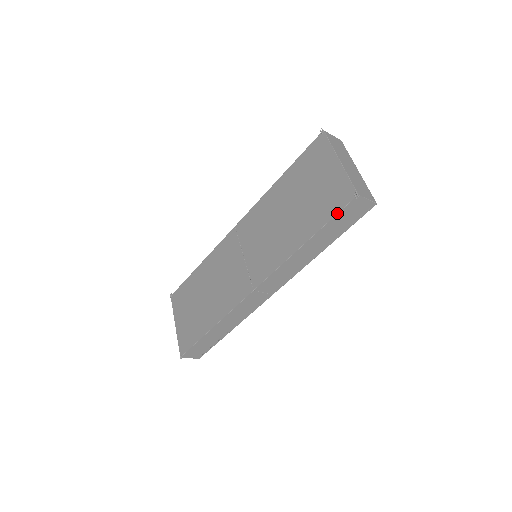
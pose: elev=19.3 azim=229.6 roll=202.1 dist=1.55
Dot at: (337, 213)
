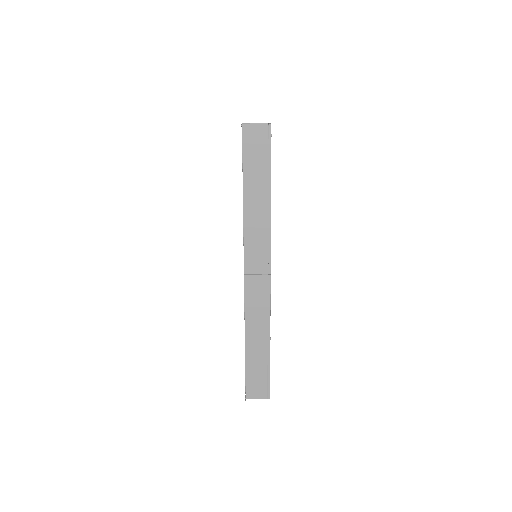
Dot at: (242, 151)
